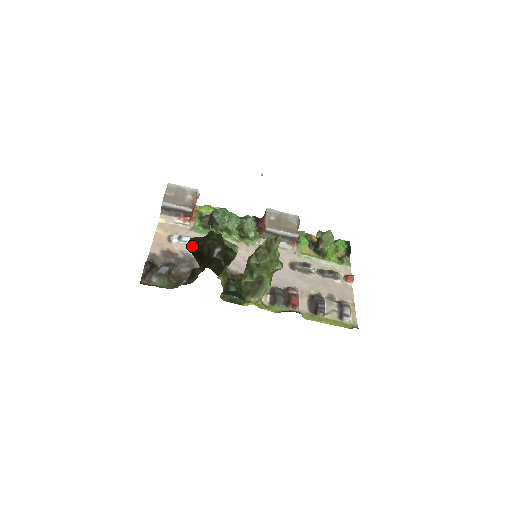
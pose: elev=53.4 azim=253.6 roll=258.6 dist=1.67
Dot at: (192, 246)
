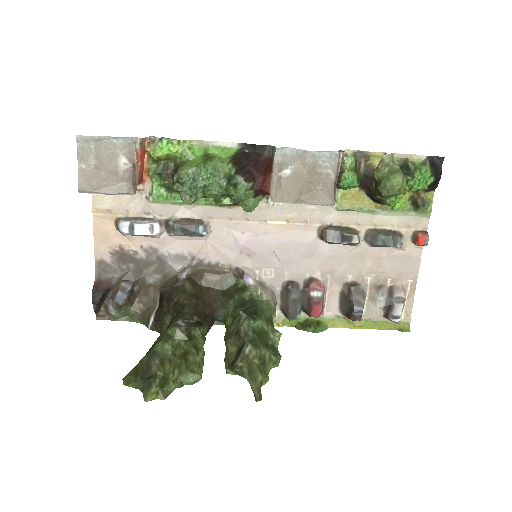
Dot at: (133, 368)
